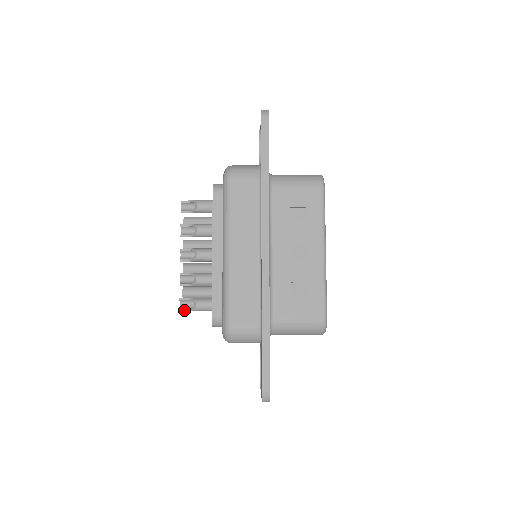
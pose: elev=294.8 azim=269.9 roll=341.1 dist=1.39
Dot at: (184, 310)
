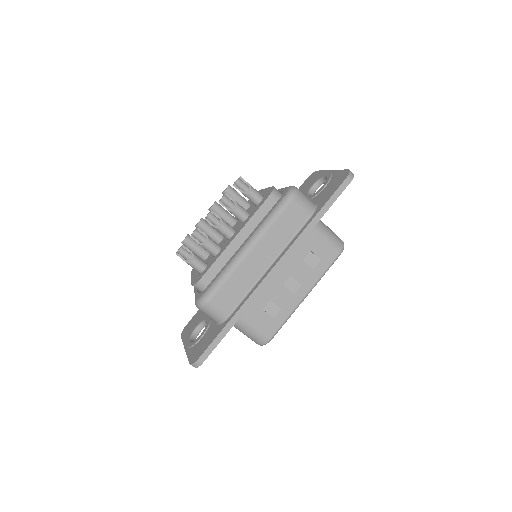
Dot at: (180, 256)
